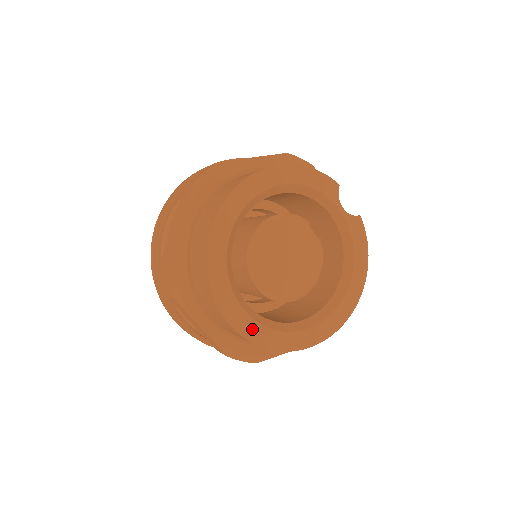
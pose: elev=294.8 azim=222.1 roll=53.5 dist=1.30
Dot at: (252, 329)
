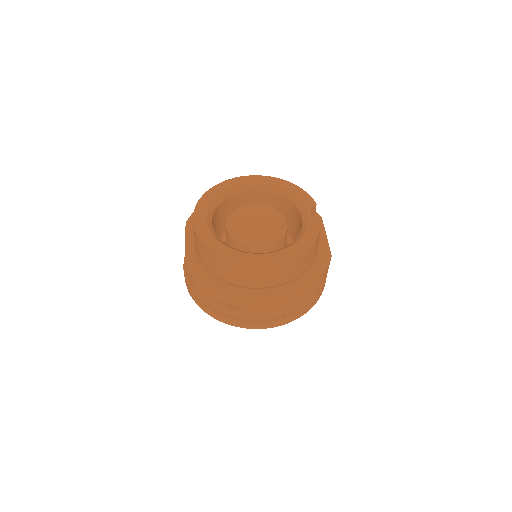
Dot at: (202, 227)
